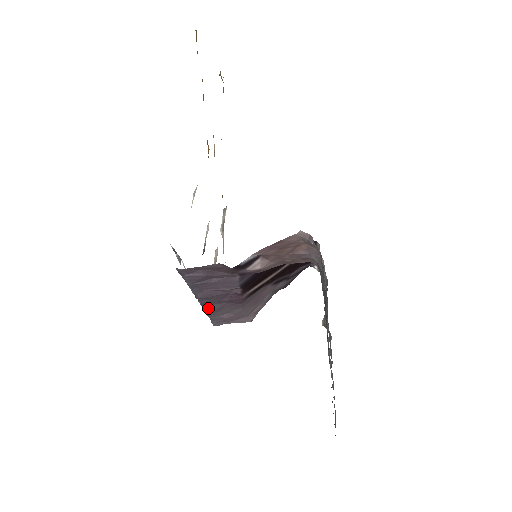
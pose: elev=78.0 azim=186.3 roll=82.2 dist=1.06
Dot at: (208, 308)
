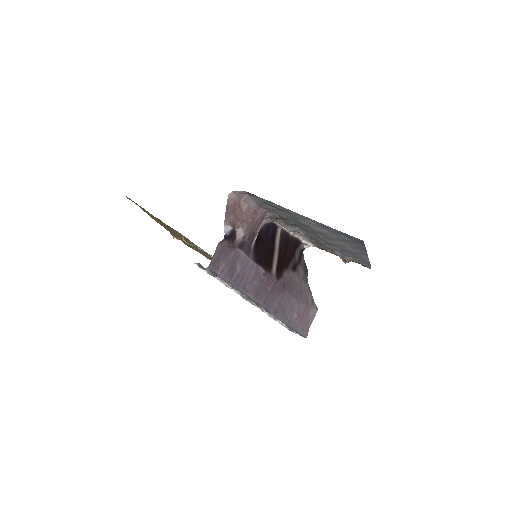
Dot at: (274, 311)
